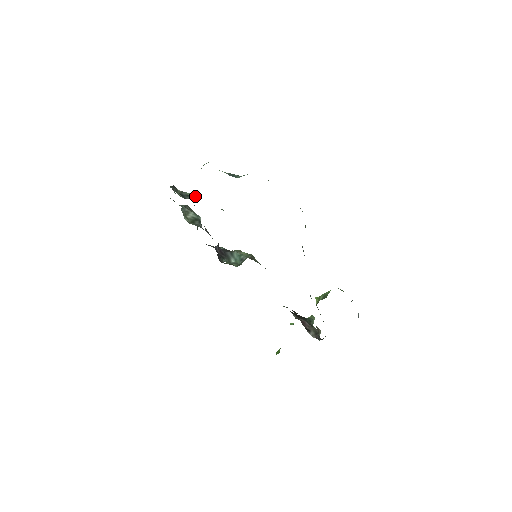
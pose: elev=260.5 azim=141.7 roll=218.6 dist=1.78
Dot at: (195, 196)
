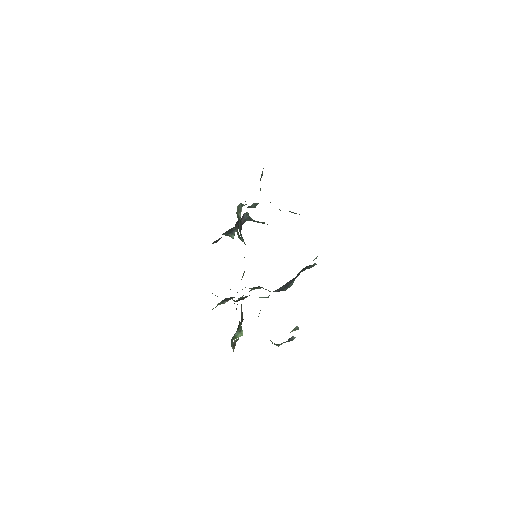
Dot at: occluded
